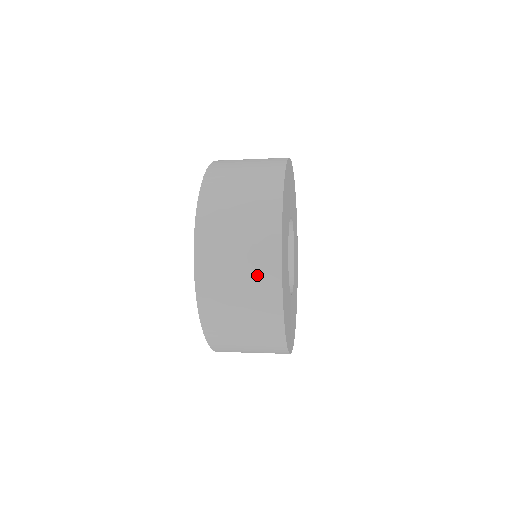
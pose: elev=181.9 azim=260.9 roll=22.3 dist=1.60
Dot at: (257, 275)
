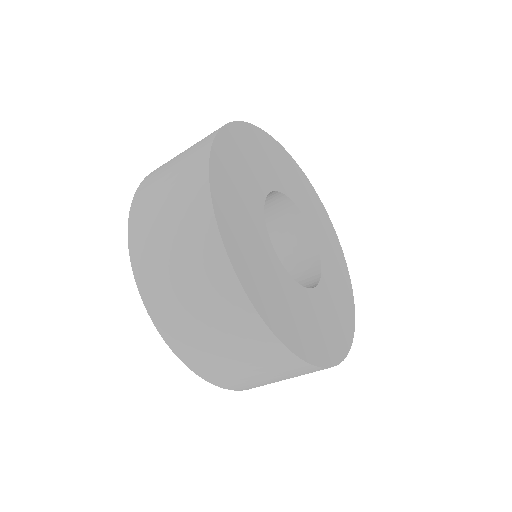
Dot at: (206, 280)
